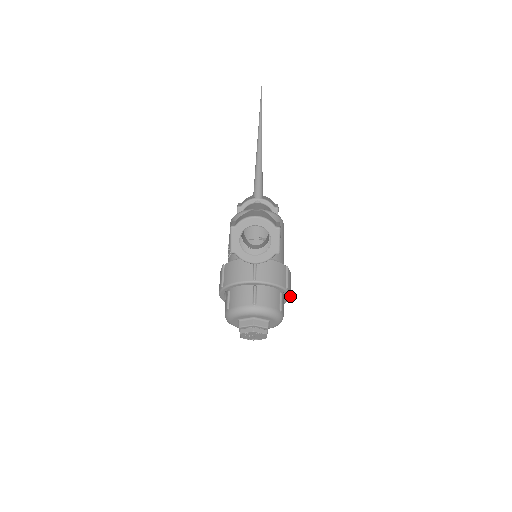
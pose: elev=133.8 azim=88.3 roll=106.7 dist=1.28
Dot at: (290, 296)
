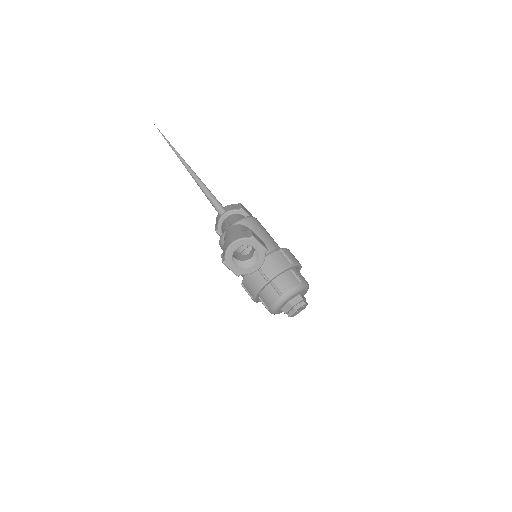
Dot at: (299, 264)
